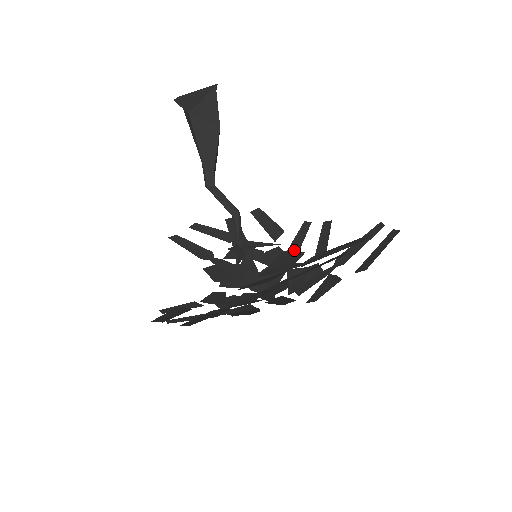
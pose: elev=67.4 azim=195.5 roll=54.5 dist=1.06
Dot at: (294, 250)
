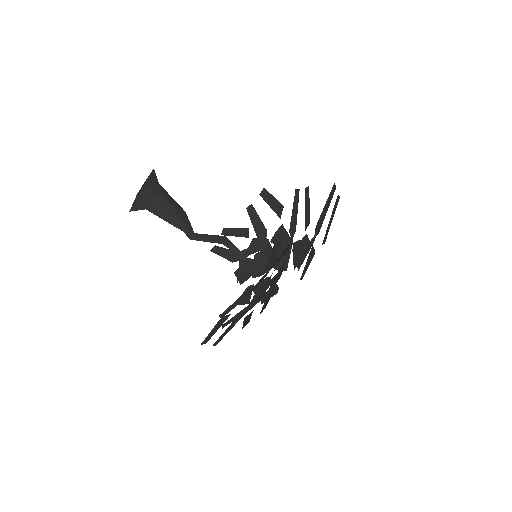
Dot at: (294, 222)
